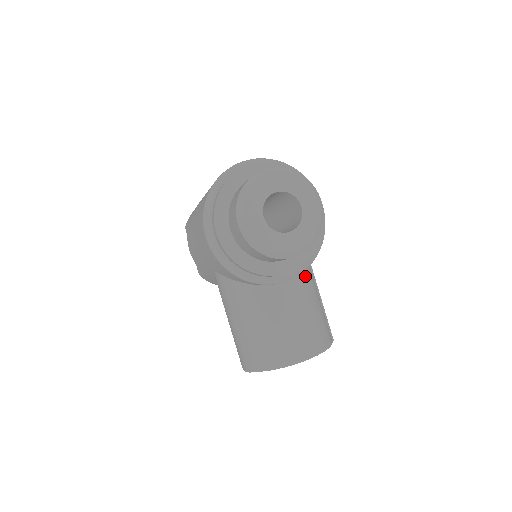
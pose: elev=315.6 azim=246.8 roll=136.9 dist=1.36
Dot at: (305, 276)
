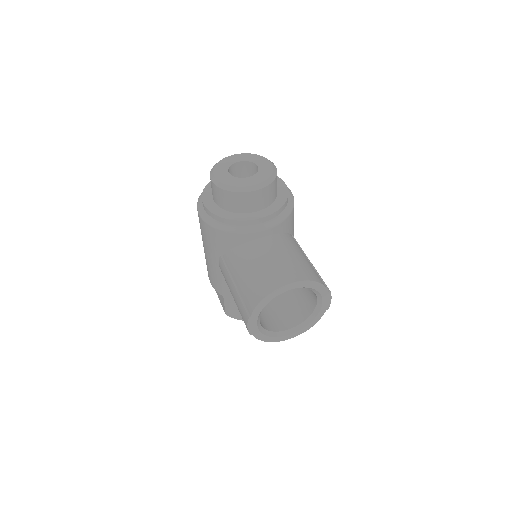
Dot at: (287, 238)
